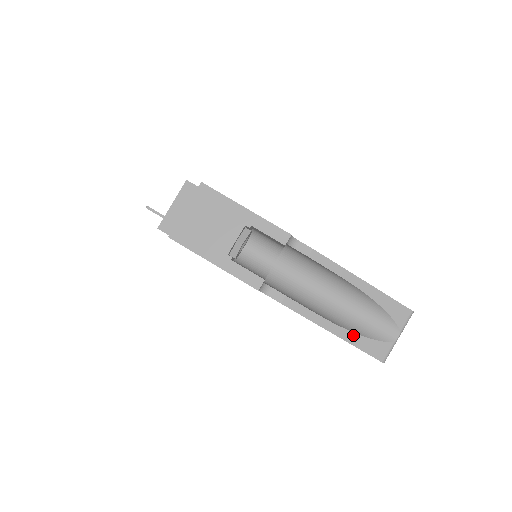
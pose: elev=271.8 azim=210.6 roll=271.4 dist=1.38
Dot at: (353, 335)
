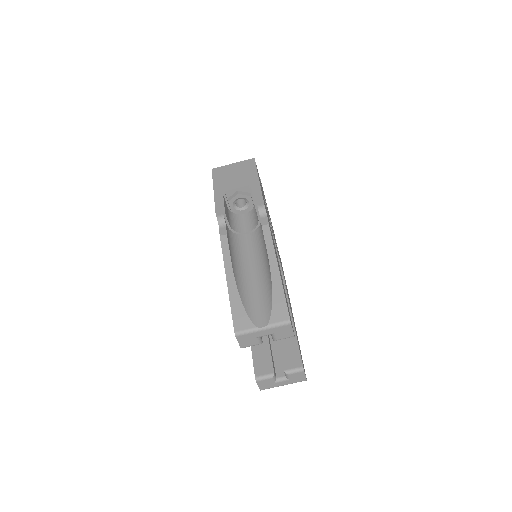
Dot at: (237, 294)
